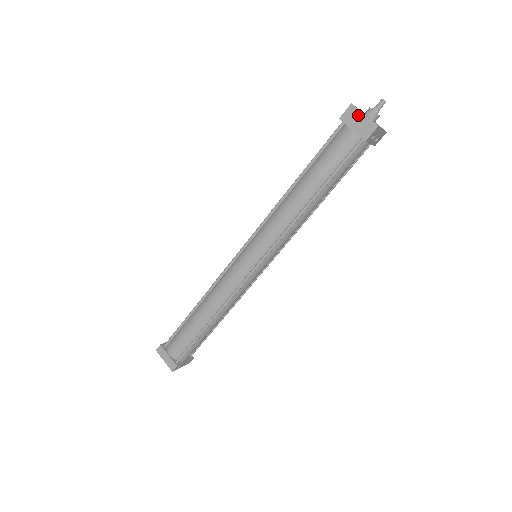
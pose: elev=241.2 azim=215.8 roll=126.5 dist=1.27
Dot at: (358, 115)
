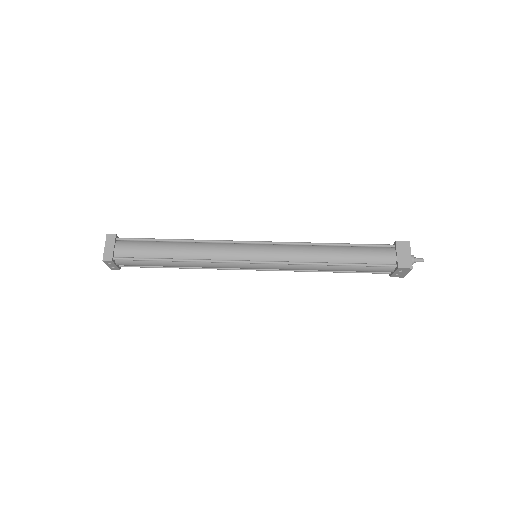
Dot at: (408, 251)
